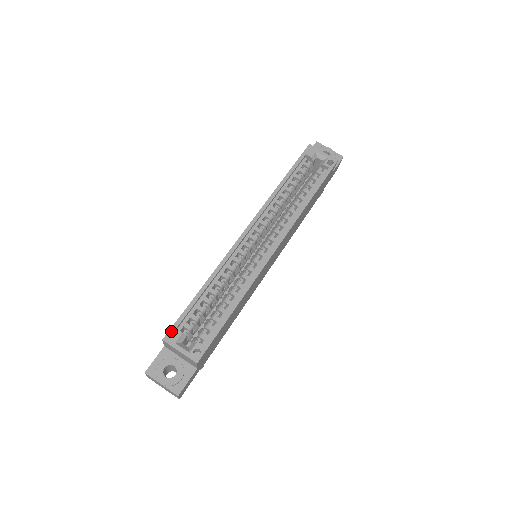
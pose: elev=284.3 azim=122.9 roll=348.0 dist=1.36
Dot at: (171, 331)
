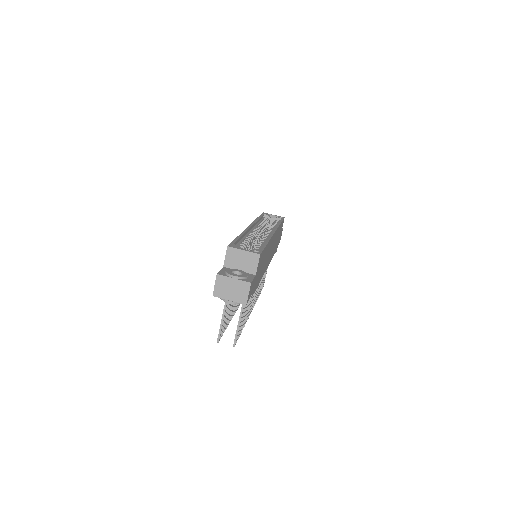
Dot at: (231, 244)
